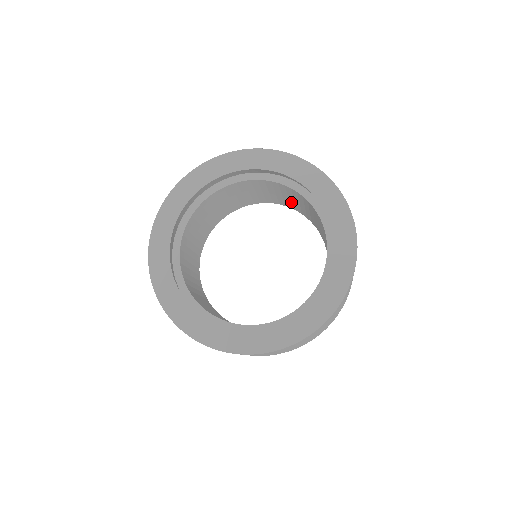
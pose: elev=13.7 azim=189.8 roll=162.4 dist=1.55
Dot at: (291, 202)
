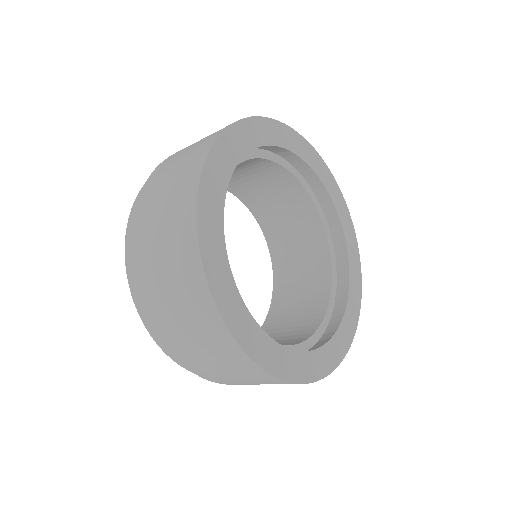
Dot at: (256, 192)
